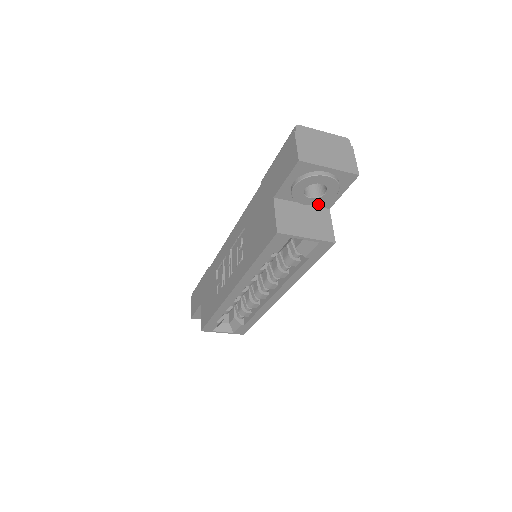
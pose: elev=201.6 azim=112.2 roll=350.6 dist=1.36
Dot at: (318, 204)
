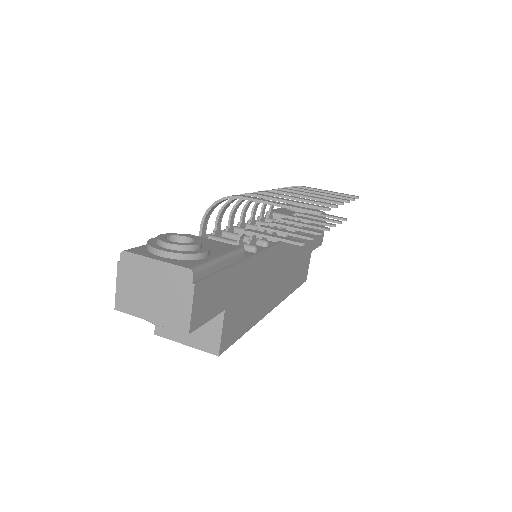
Dot at: occluded
